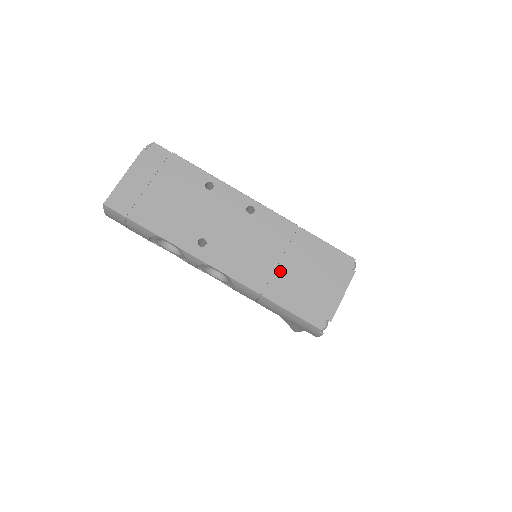
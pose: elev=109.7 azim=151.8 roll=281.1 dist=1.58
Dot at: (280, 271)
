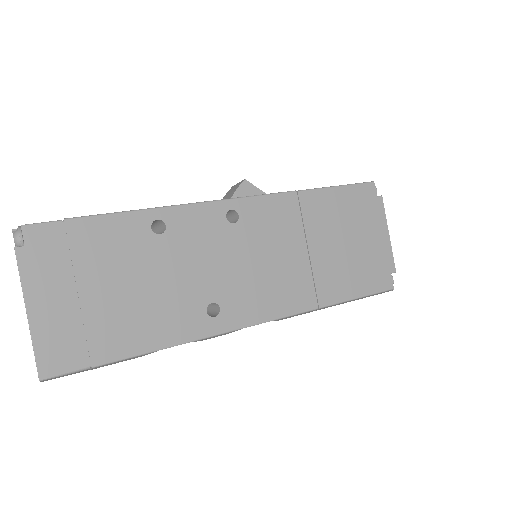
Dot at: (317, 264)
